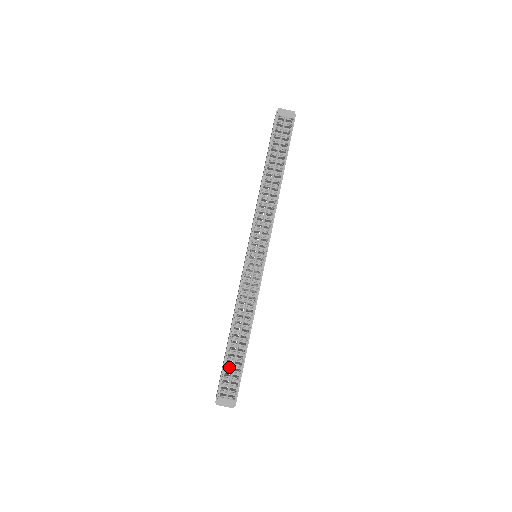
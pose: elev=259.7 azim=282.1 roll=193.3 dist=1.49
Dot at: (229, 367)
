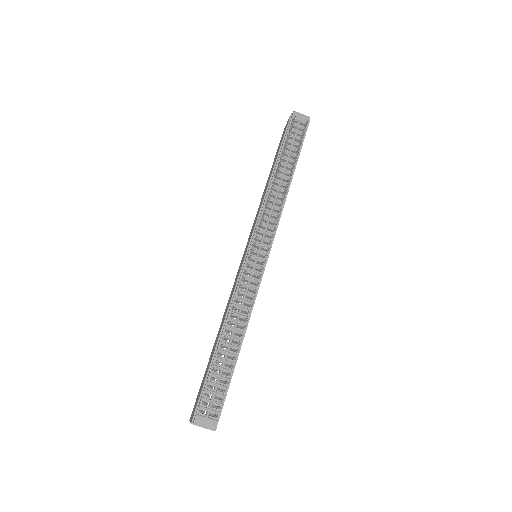
Dot at: occluded
